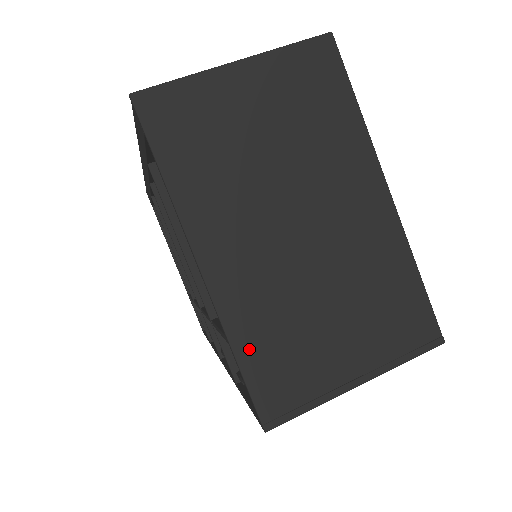
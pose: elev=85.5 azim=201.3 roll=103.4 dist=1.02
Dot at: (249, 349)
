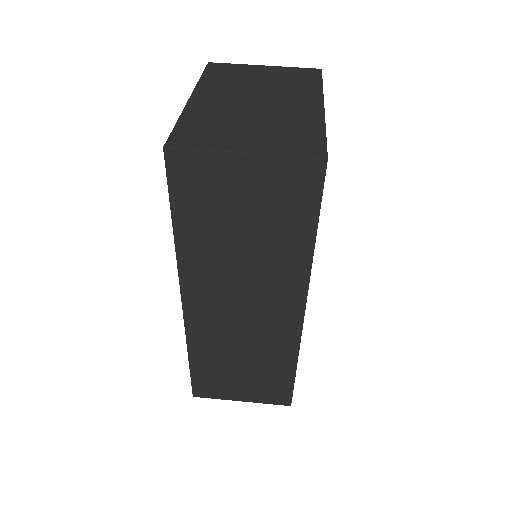
Dot at: (188, 122)
